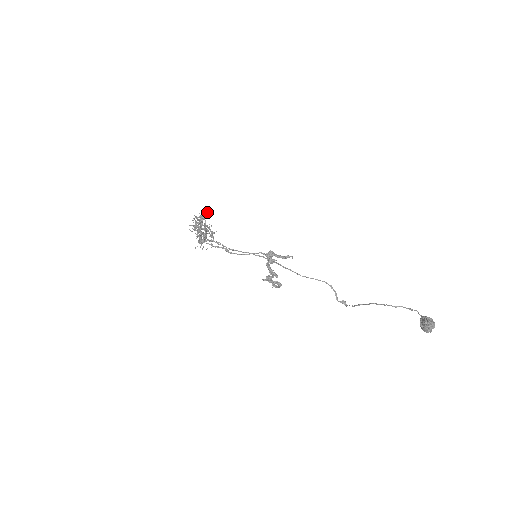
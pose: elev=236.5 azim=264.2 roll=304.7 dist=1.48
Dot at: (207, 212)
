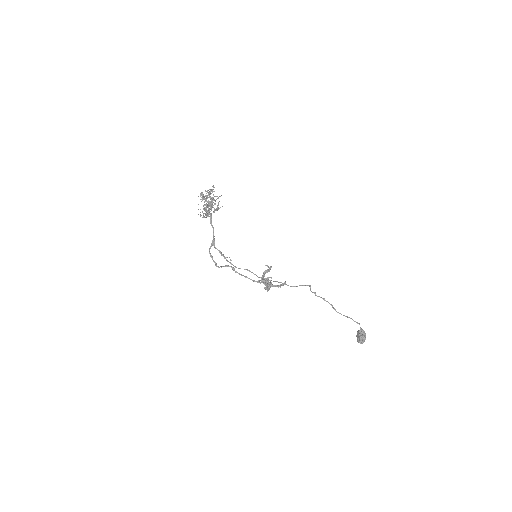
Dot at: (216, 199)
